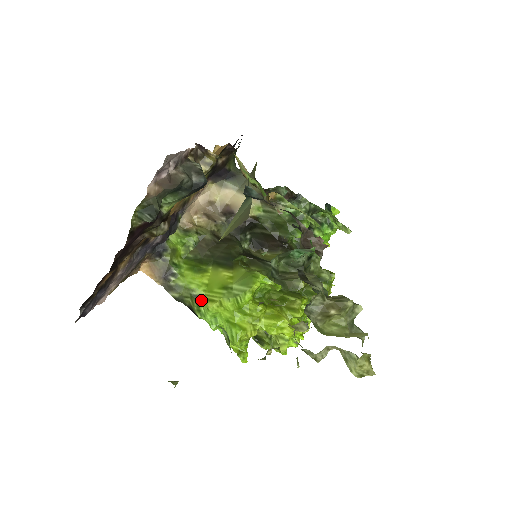
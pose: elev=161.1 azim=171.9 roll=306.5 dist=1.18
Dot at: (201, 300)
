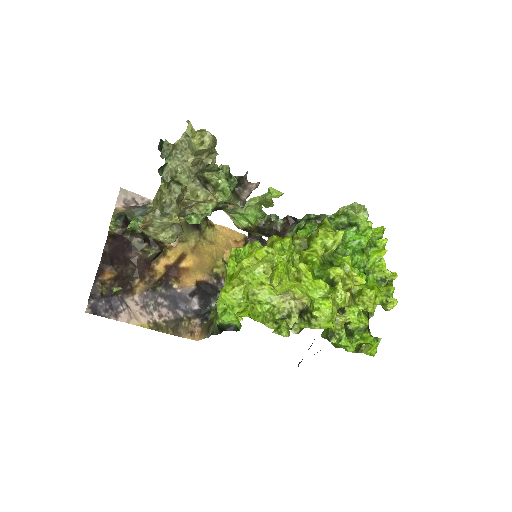
Dot at: occluded
